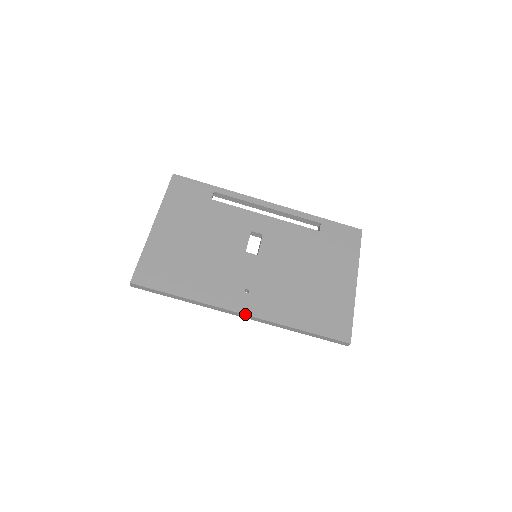
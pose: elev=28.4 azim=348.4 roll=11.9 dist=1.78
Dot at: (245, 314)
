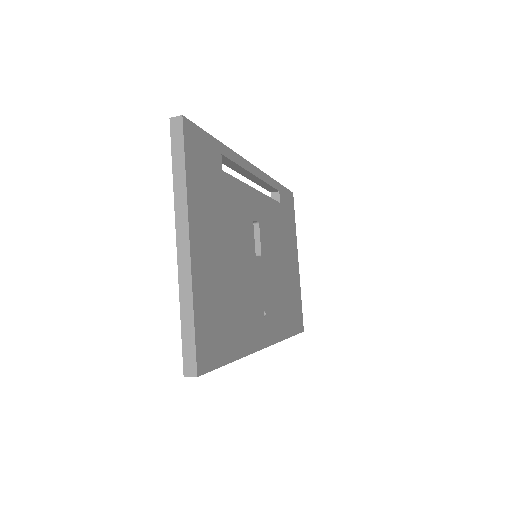
Dot at: occluded
